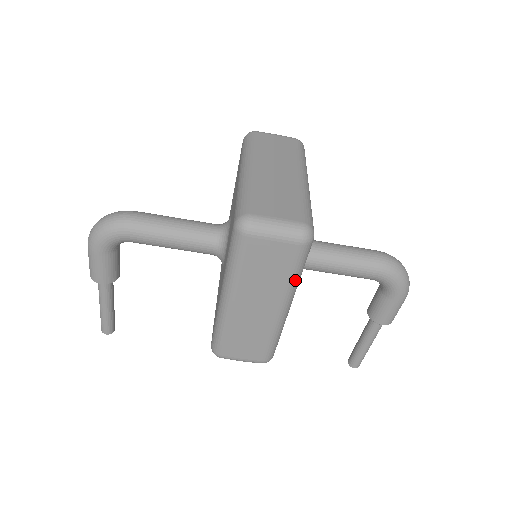
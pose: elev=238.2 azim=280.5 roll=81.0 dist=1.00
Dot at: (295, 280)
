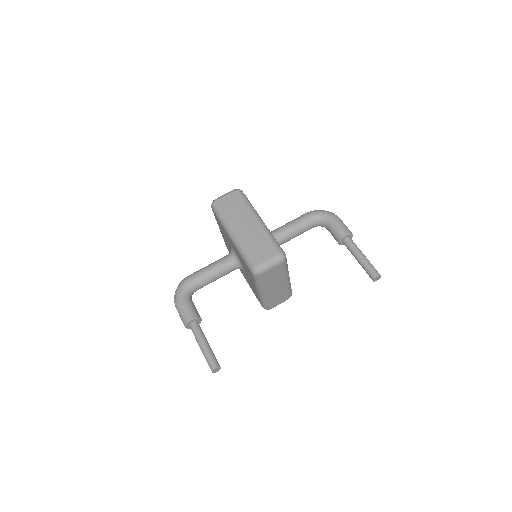
Dot at: (249, 206)
